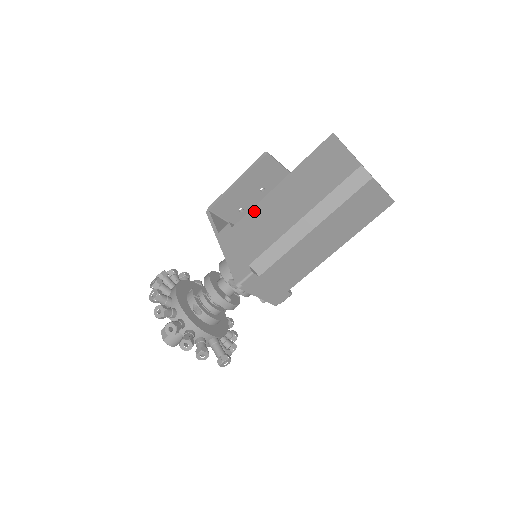
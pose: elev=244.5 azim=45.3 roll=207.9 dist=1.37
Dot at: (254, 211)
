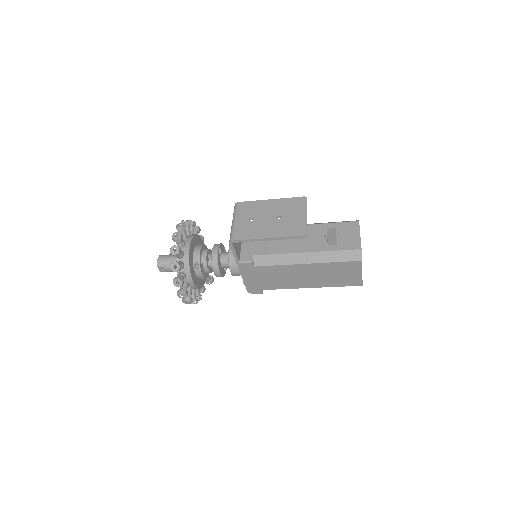
Dot at: (278, 268)
